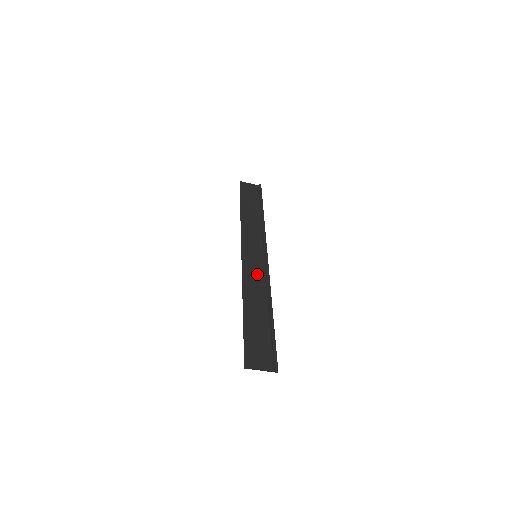
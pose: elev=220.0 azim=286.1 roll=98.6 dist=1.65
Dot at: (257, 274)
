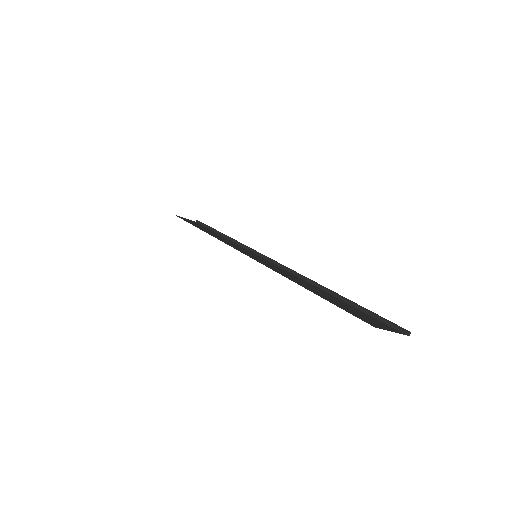
Dot at: (275, 266)
